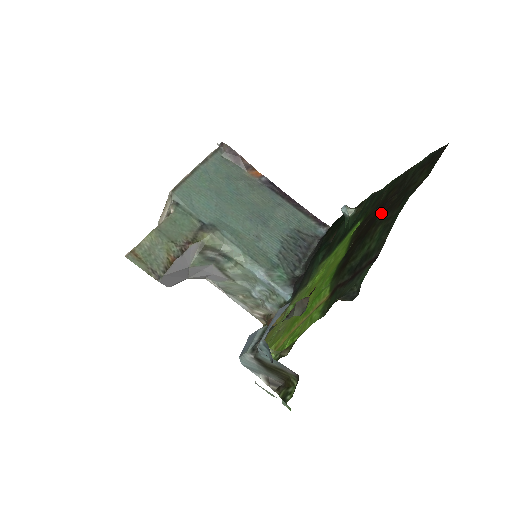
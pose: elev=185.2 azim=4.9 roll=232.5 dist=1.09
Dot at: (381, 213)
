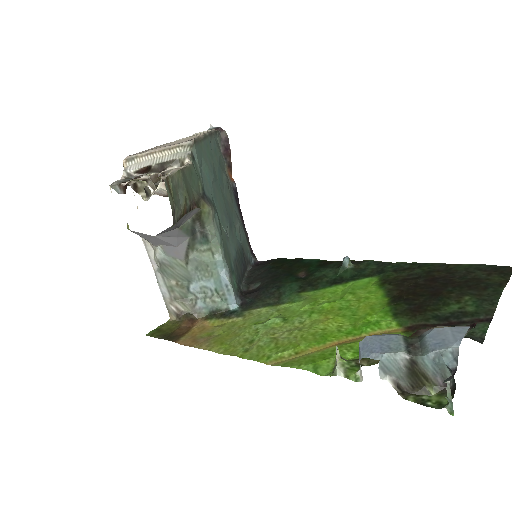
Dot at: (450, 286)
